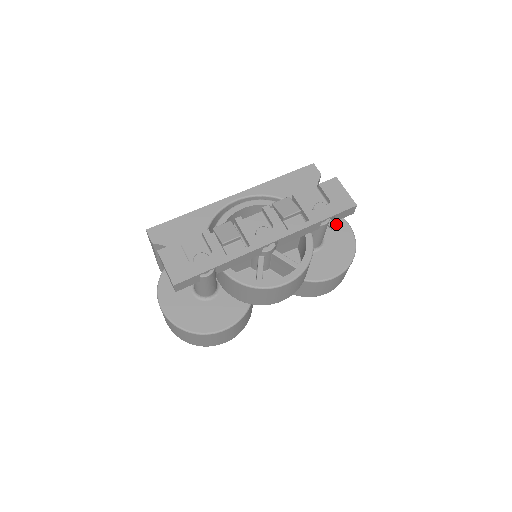
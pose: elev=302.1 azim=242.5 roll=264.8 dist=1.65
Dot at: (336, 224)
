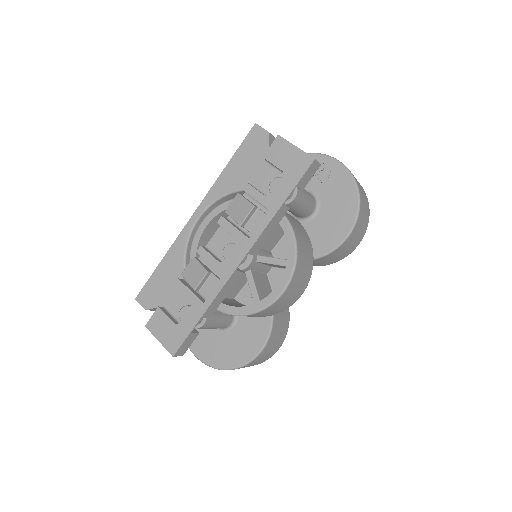
Dot at: (323, 169)
